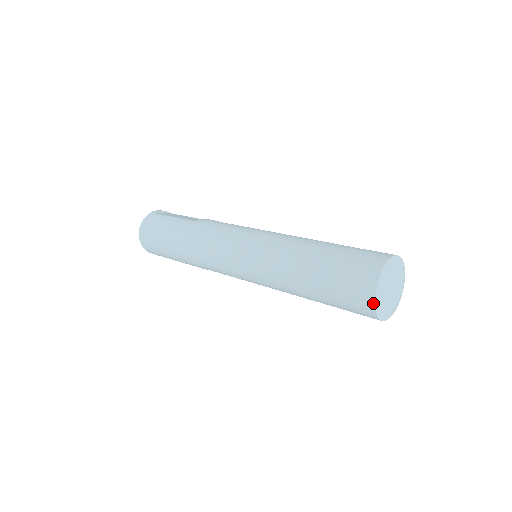
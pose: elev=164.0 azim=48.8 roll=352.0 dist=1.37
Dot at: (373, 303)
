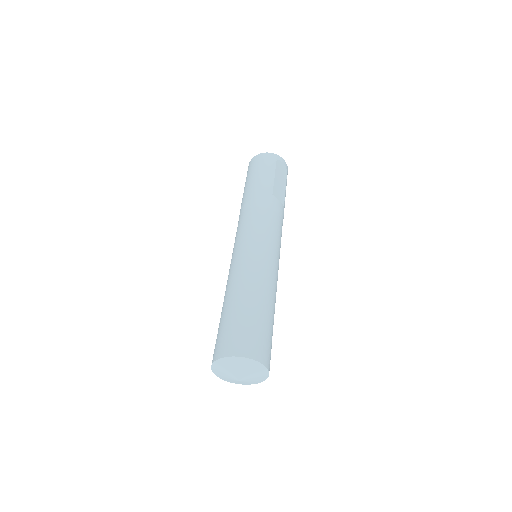
Dot at: (215, 359)
